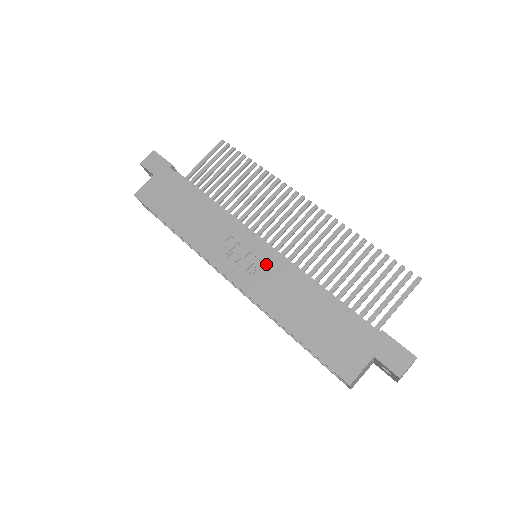
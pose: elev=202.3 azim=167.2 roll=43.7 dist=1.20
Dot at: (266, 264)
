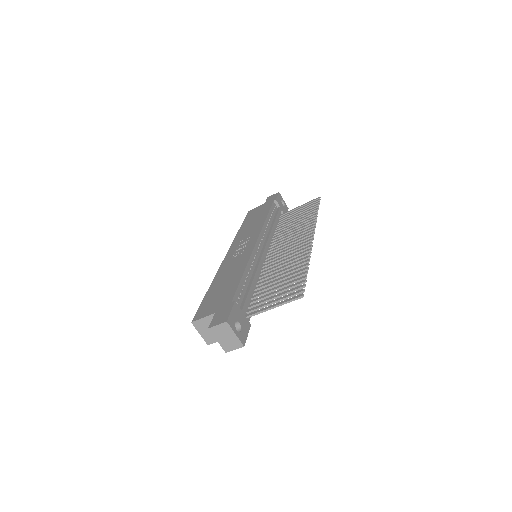
Dot at: (243, 253)
